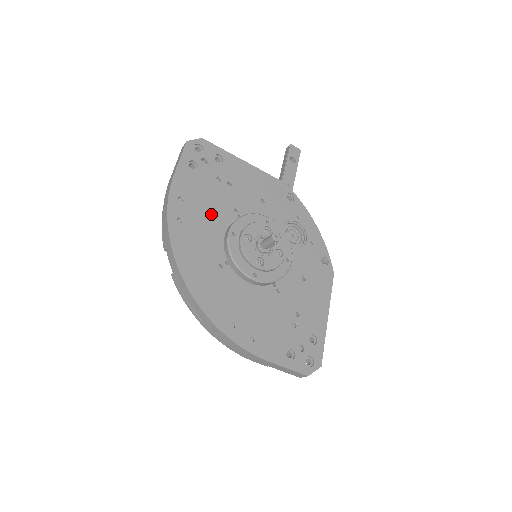
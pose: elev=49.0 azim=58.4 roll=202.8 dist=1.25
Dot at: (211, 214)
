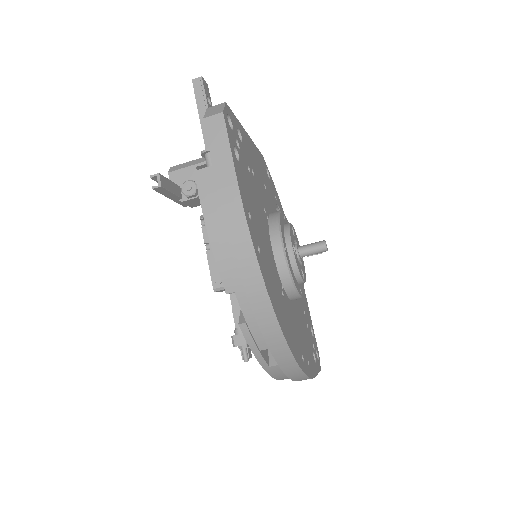
Dot at: (262, 226)
